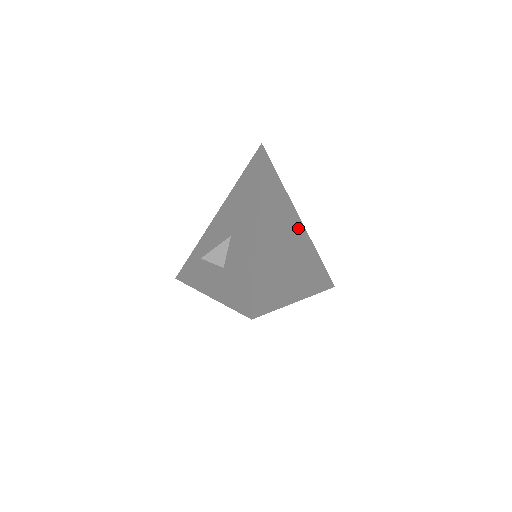
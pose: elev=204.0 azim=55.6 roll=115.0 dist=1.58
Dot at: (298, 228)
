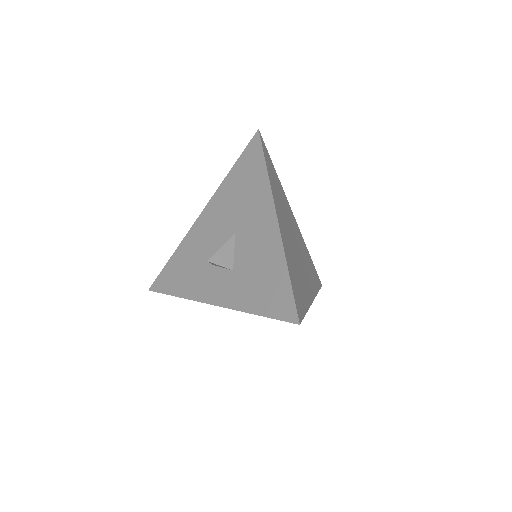
Dot at: (294, 223)
